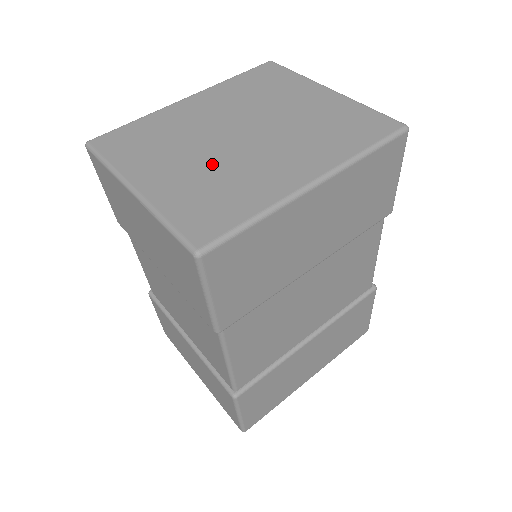
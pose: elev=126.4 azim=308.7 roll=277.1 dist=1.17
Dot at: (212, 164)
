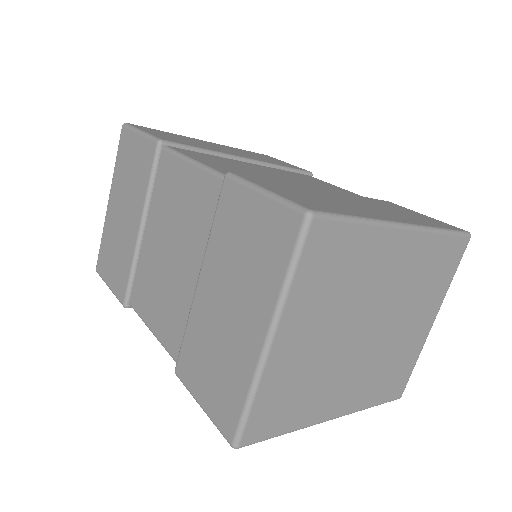
Dot at: occluded
